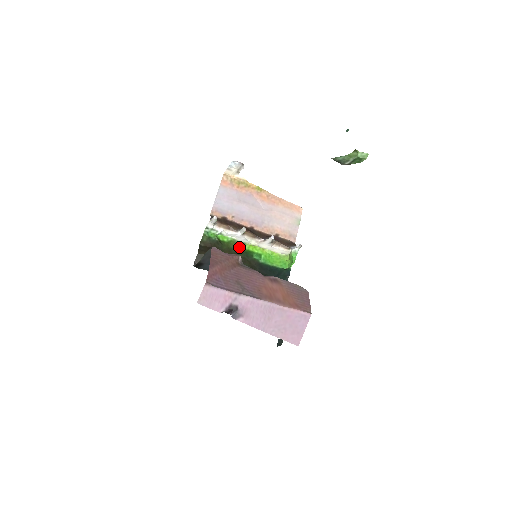
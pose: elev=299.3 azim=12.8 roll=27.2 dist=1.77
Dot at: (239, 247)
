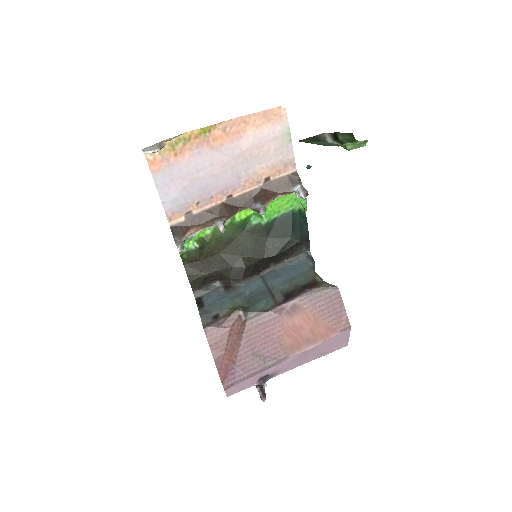
Dot at: (228, 226)
